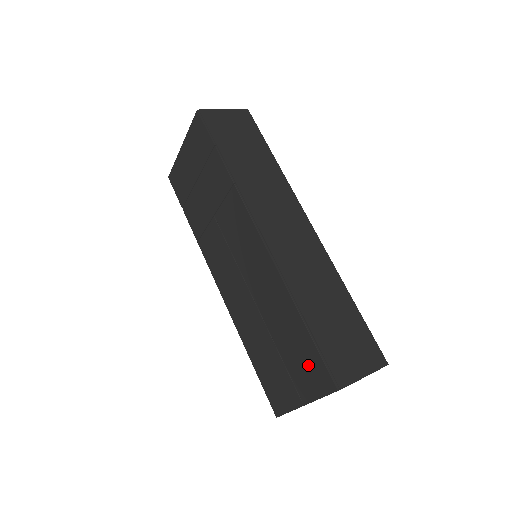
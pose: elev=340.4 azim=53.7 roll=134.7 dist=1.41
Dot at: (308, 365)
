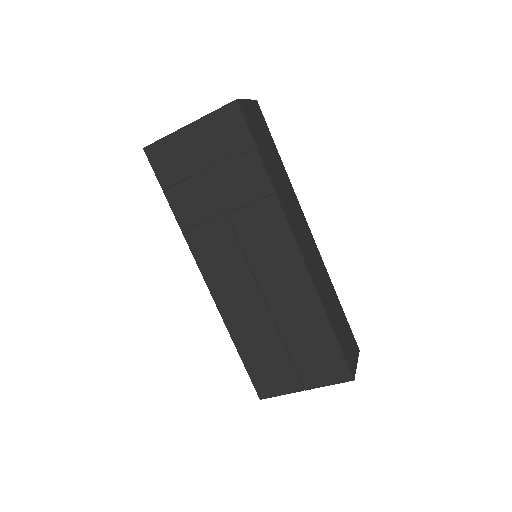
Dot at: (324, 361)
